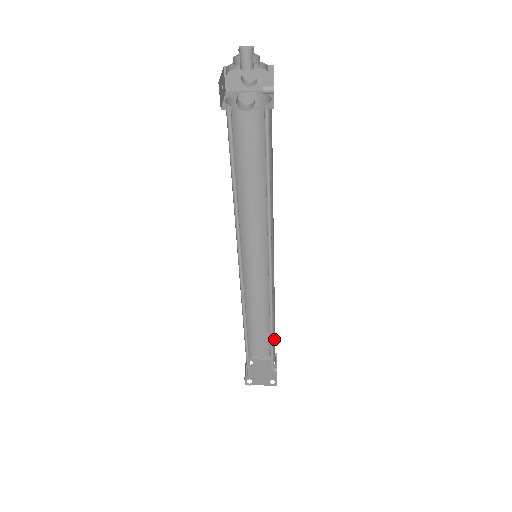
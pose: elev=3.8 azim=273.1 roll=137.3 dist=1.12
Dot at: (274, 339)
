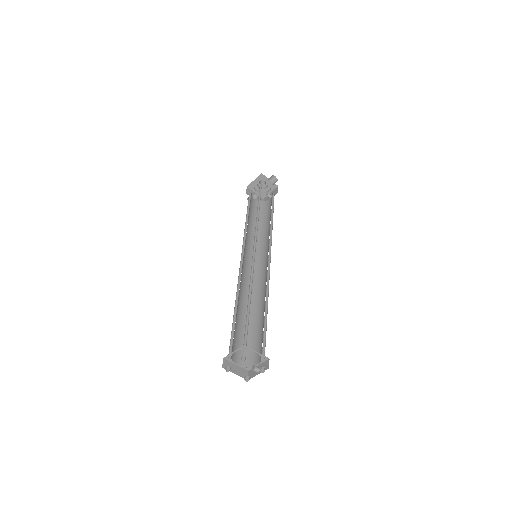
Dot at: (256, 336)
